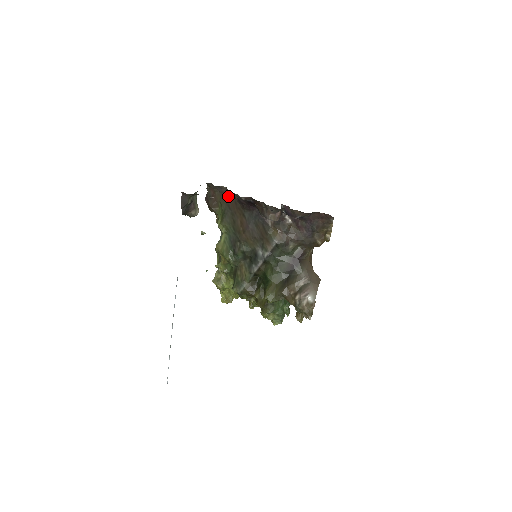
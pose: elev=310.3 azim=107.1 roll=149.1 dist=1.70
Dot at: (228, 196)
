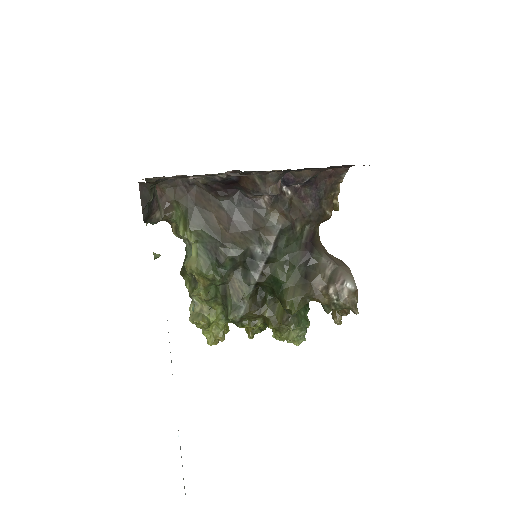
Dot at: (187, 188)
